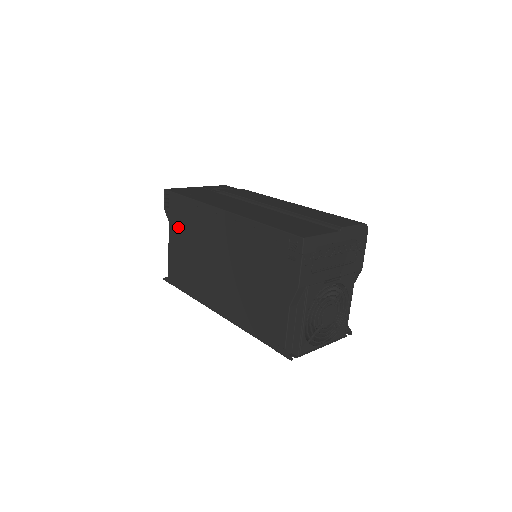
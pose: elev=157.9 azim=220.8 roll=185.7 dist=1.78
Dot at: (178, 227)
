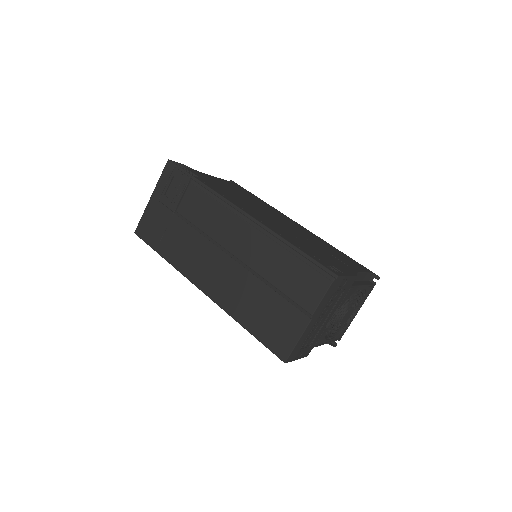
Dot at: occluded
